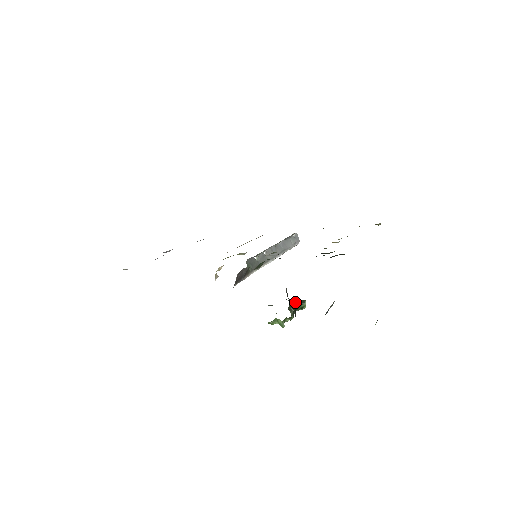
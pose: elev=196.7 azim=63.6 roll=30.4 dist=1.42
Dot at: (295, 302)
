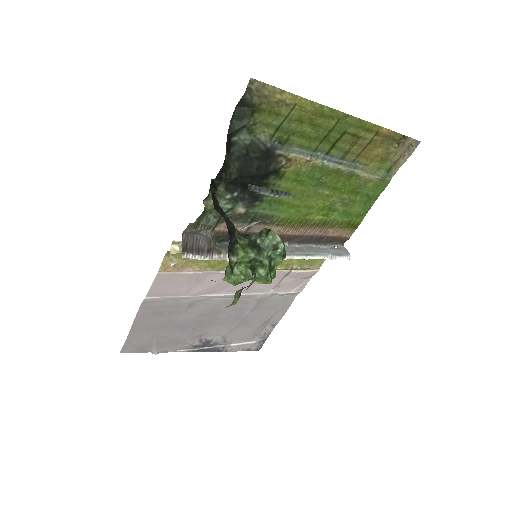
Dot at: (253, 234)
